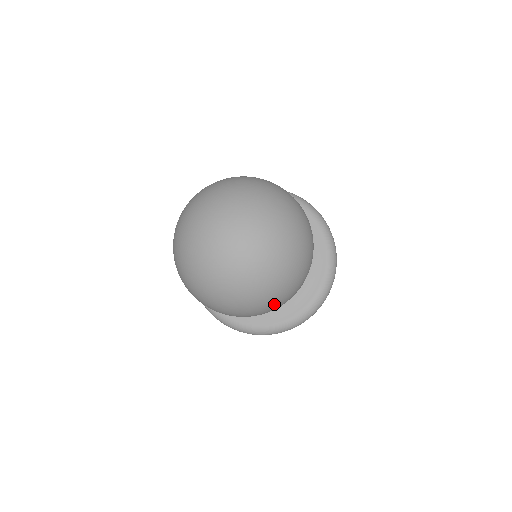
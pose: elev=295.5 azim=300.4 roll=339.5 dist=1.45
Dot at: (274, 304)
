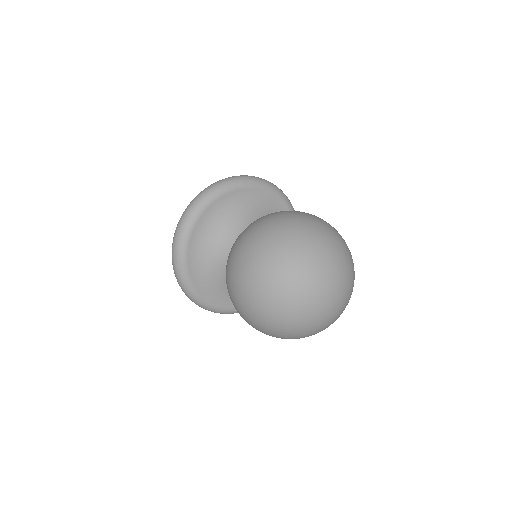
Dot at: occluded
